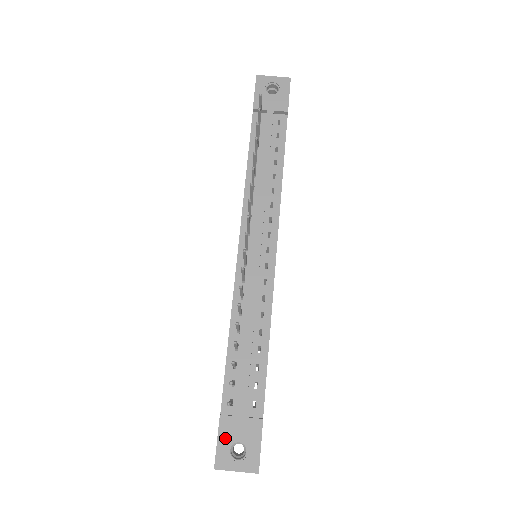
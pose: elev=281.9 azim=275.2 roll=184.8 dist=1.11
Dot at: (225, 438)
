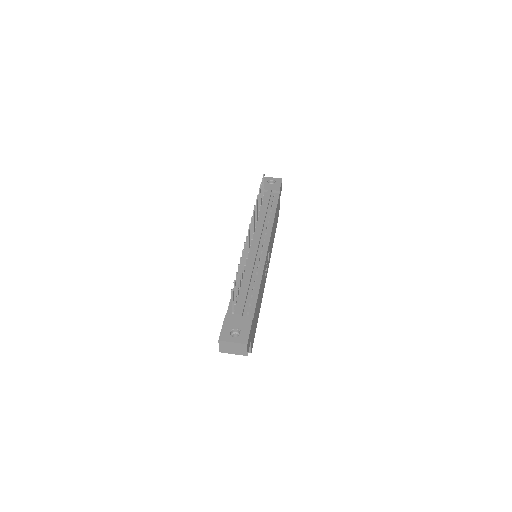
Dot at: (227, 326)
